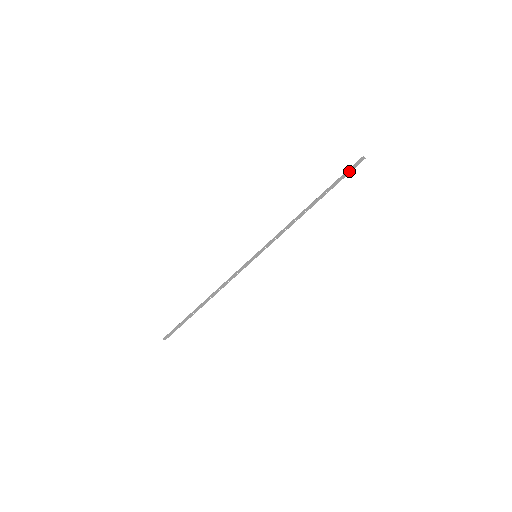
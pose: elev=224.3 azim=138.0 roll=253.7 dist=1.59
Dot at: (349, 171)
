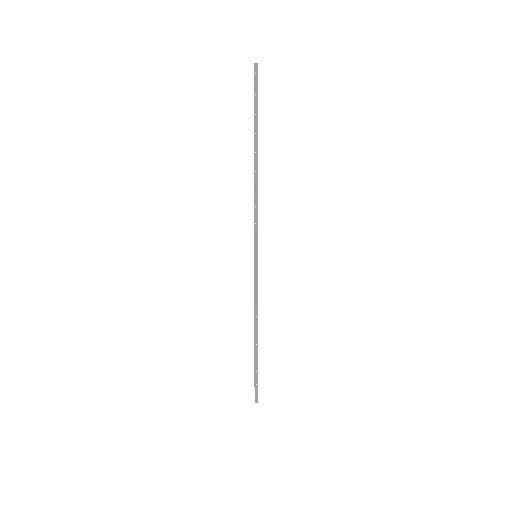
Dot at: (255, 92)
